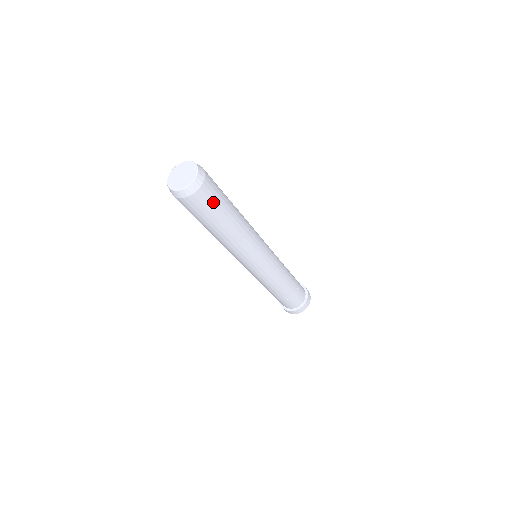
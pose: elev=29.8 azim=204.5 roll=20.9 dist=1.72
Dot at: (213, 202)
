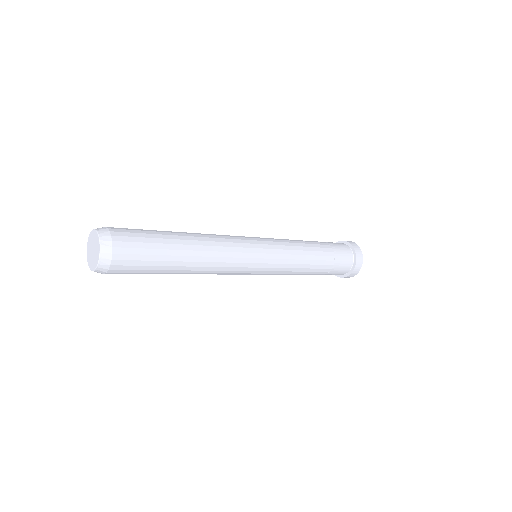
Dot at: (142, 243)
